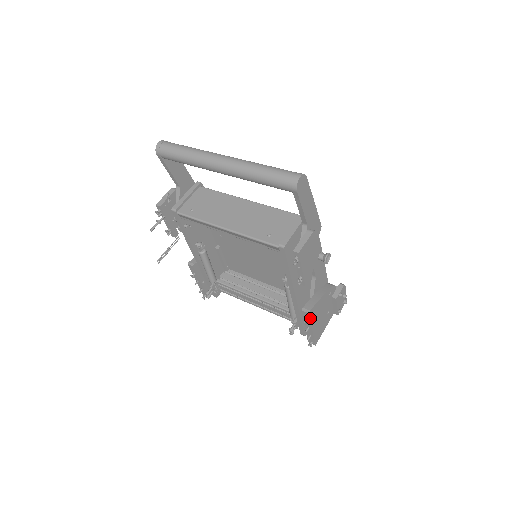
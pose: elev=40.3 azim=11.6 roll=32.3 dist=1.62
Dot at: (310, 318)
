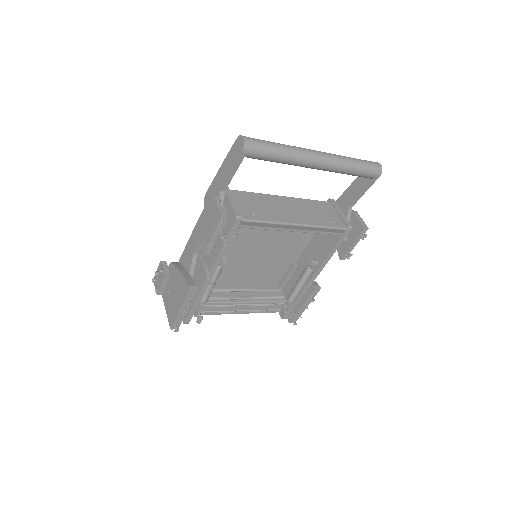
Dot at: (316, 294)
